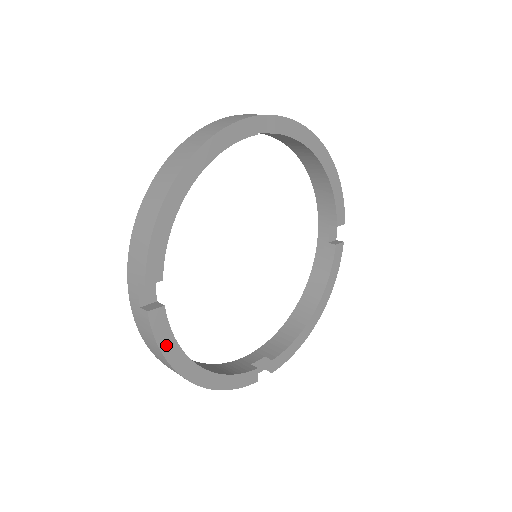
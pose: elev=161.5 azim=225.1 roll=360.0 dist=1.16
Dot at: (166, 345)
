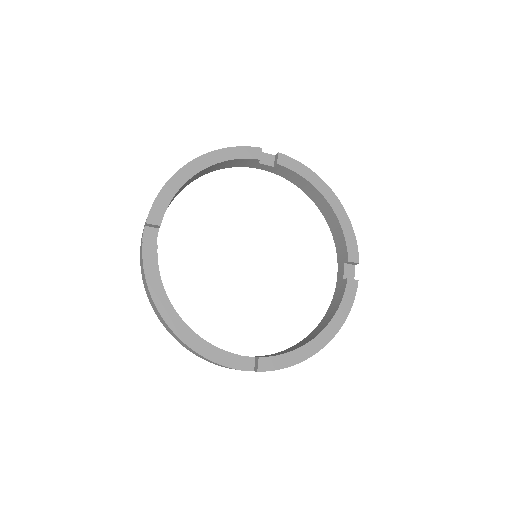
Dot at: (151, 277)
